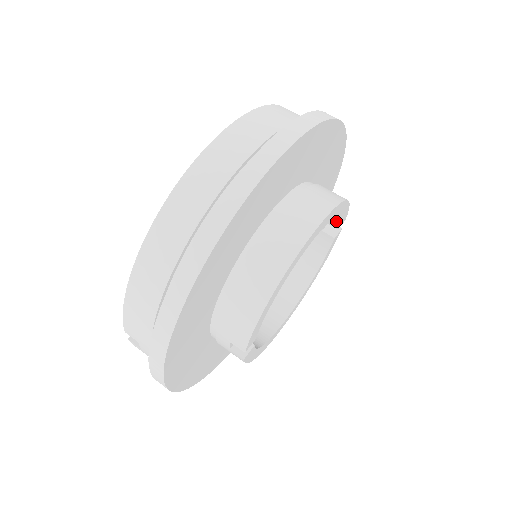
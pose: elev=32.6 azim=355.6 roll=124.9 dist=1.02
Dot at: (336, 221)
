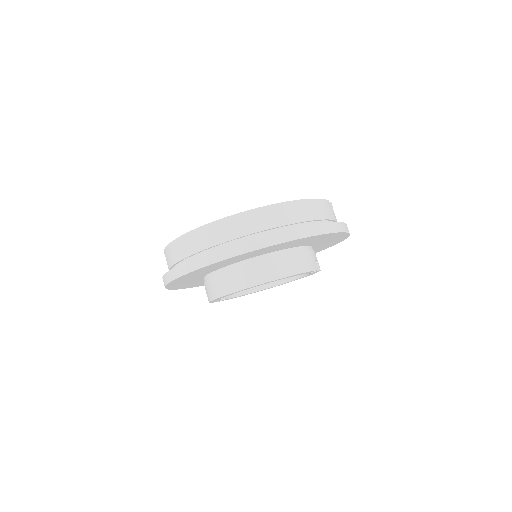
Dot at: occluded
